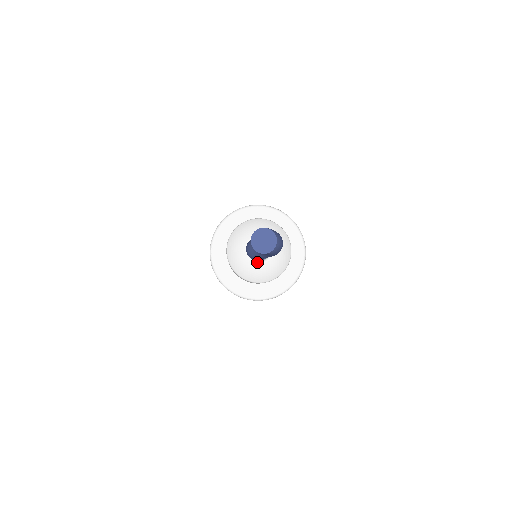
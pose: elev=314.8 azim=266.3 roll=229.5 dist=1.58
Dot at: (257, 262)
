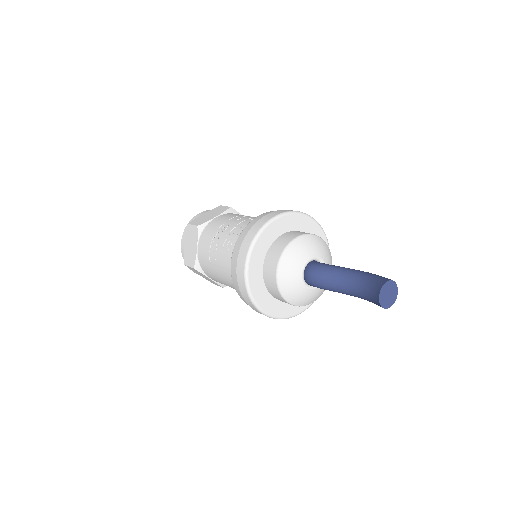
Dot at: (310, 287)
